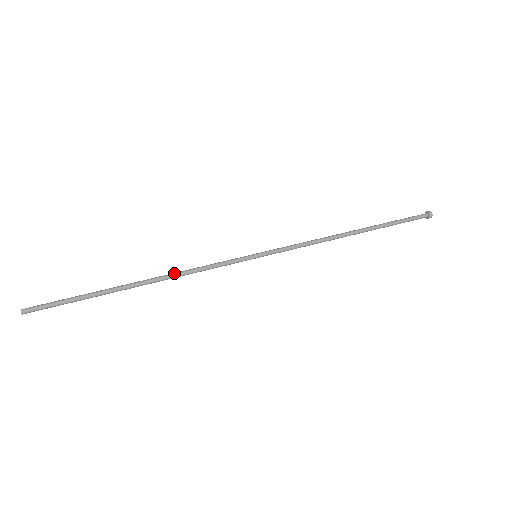
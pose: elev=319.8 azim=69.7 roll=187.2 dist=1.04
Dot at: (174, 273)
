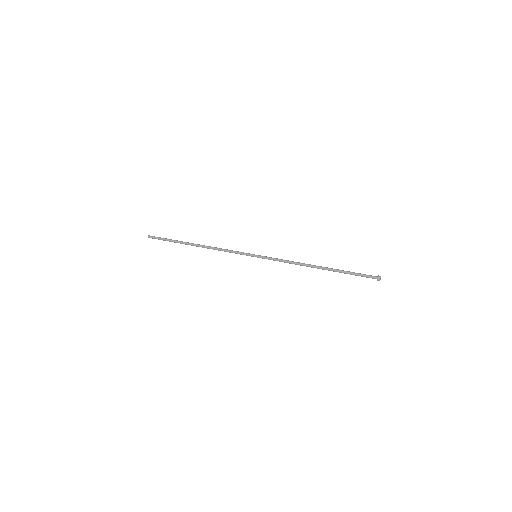
Dot at: (213, 247)
